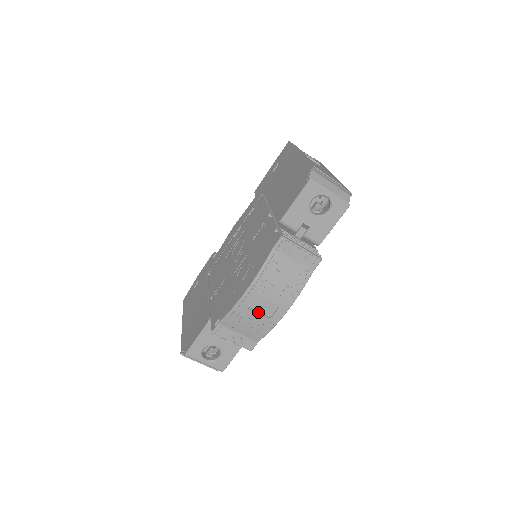
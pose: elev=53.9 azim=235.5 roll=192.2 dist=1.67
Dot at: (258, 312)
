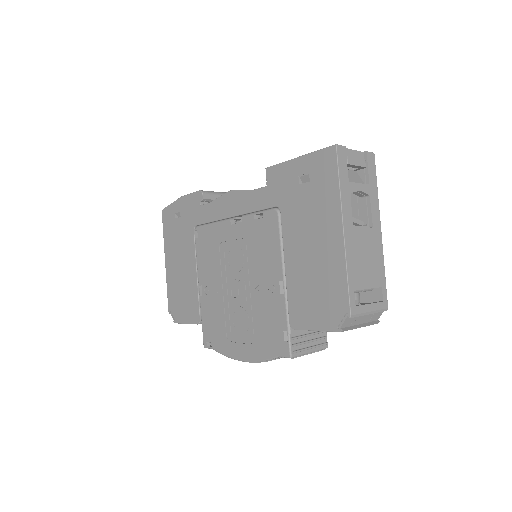
Dot at: occluded
